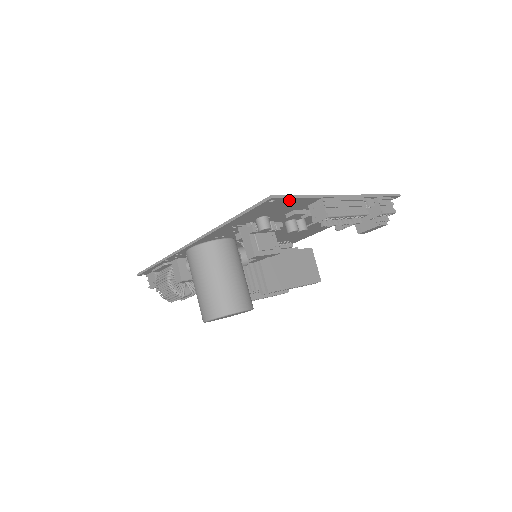
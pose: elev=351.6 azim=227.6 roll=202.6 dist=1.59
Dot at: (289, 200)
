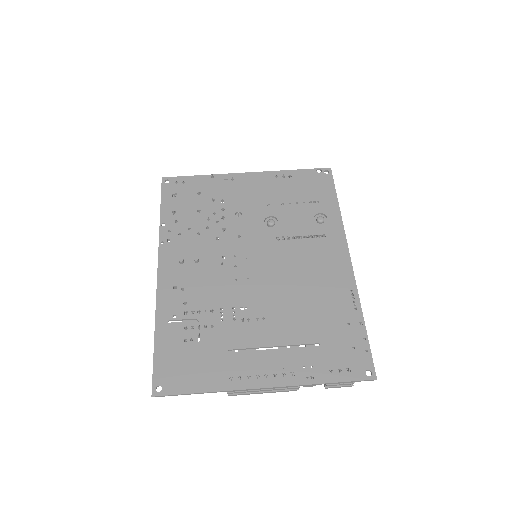
Dot at: (183, 388)
